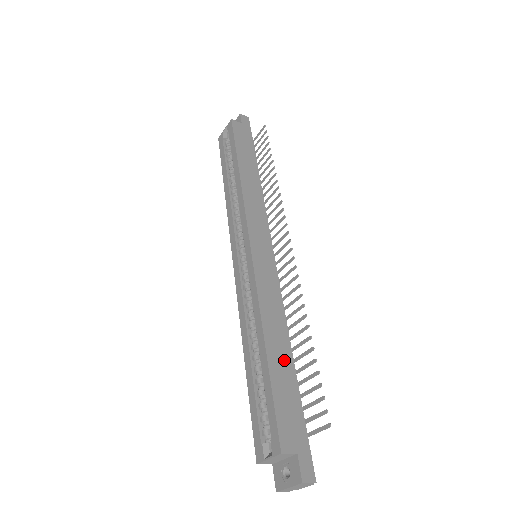
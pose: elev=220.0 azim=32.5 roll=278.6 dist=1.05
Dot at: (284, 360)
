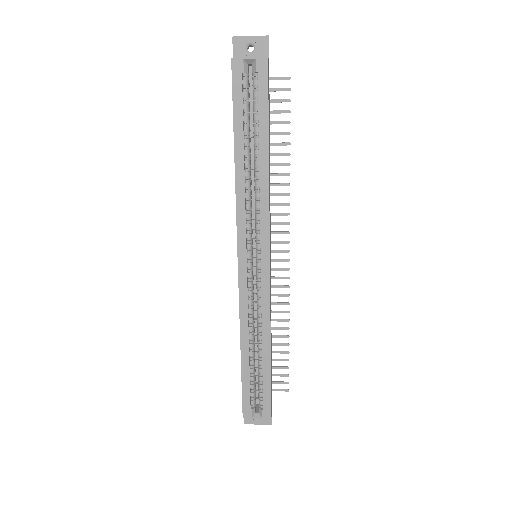
Dot at: (271, 355)
